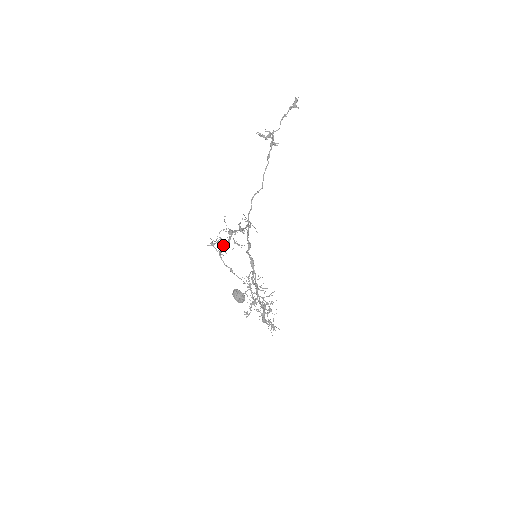
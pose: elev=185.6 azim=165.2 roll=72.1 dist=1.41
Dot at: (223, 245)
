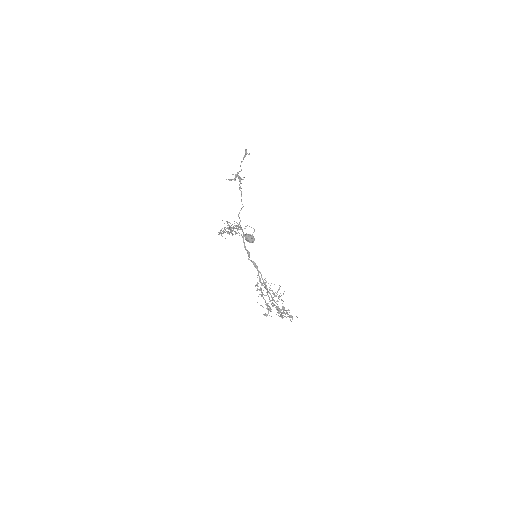
Dot at: (228, 232)
